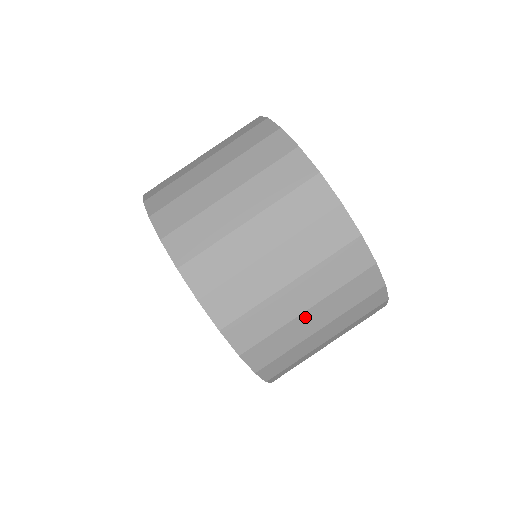
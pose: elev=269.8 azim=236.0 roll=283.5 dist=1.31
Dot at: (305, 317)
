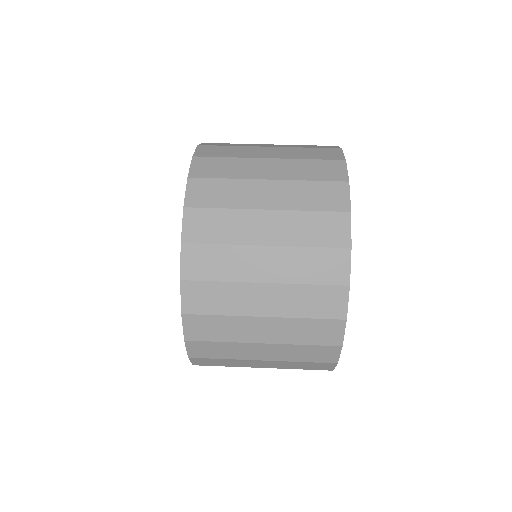
Dot at: (261, 185)
